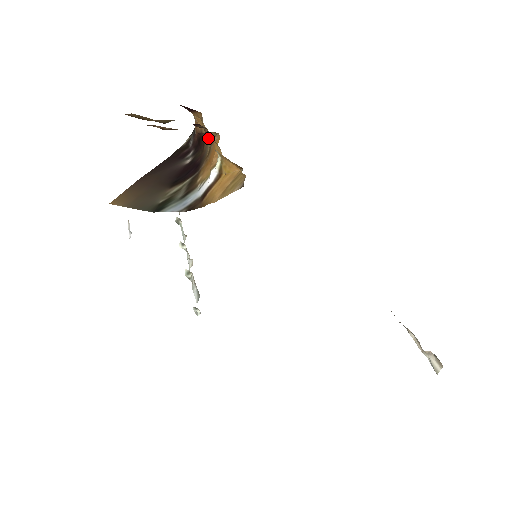
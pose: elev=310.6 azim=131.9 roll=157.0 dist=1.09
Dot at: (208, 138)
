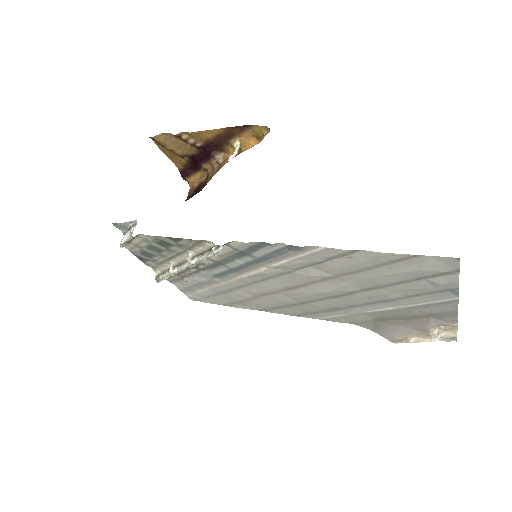
Dot at: (217, 161)
